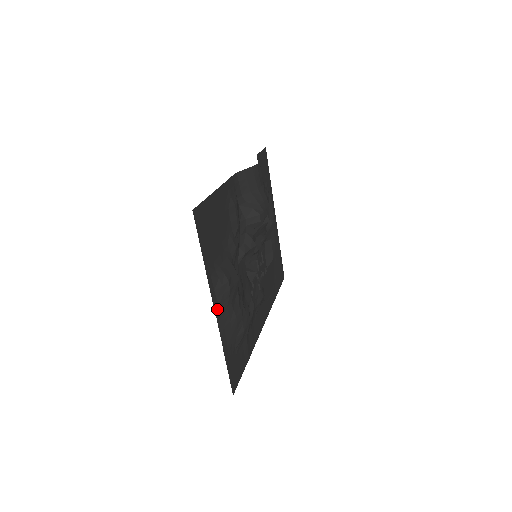
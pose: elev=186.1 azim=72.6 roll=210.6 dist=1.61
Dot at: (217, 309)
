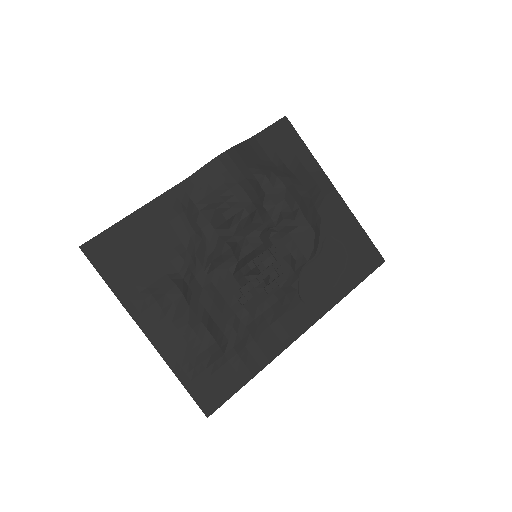
Dot at: (148, 331)
